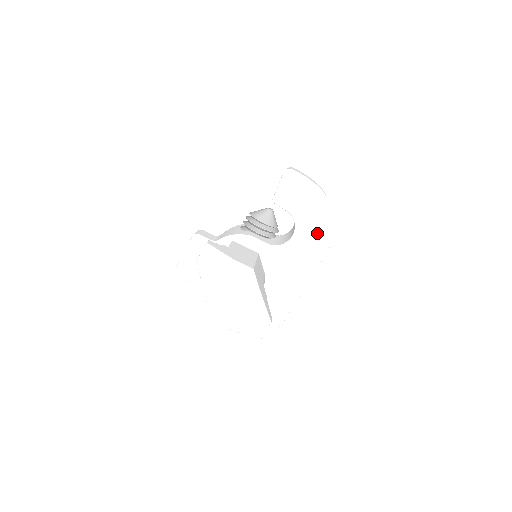
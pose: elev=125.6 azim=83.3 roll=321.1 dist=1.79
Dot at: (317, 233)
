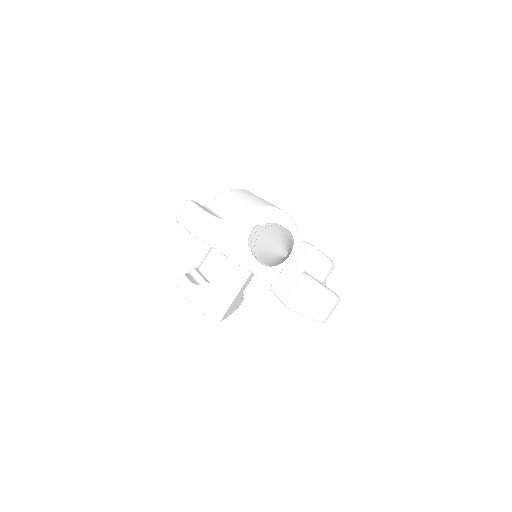
Dot at: occluded
